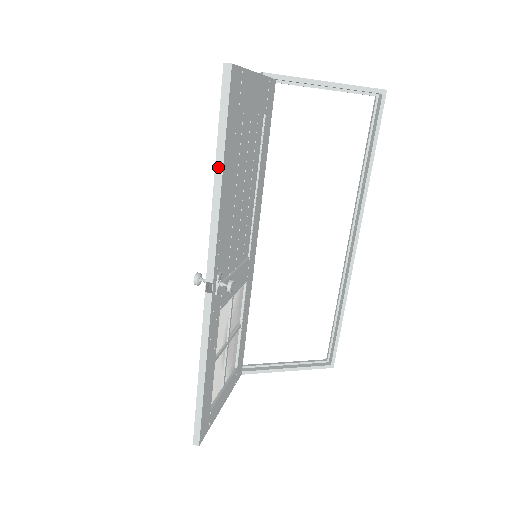
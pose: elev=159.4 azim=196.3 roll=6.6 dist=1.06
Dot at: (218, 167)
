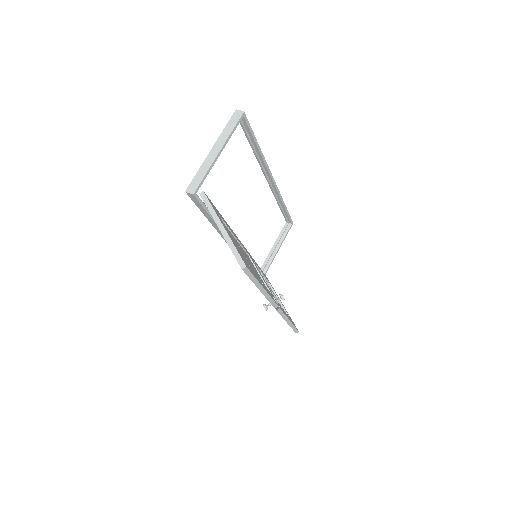
Dot at: (260, 288)
